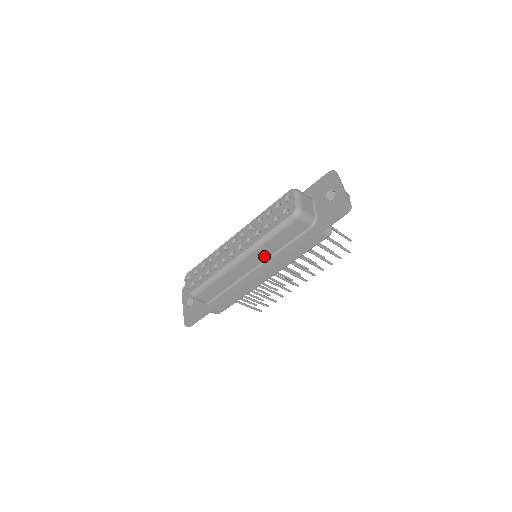
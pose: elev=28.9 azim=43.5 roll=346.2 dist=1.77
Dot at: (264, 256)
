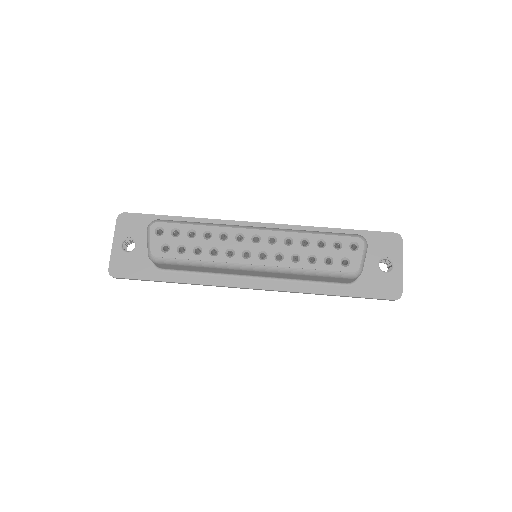
Dot at: (277, 276)
